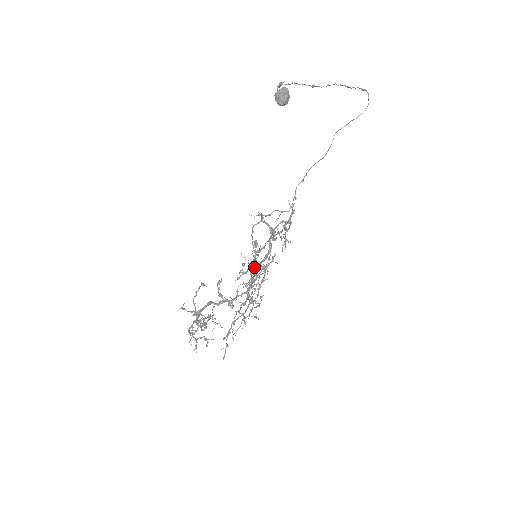
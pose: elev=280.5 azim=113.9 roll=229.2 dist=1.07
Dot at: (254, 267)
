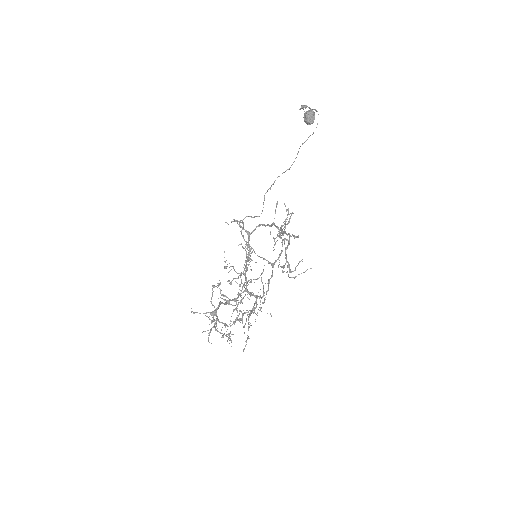
Dot at: (247, 267)
